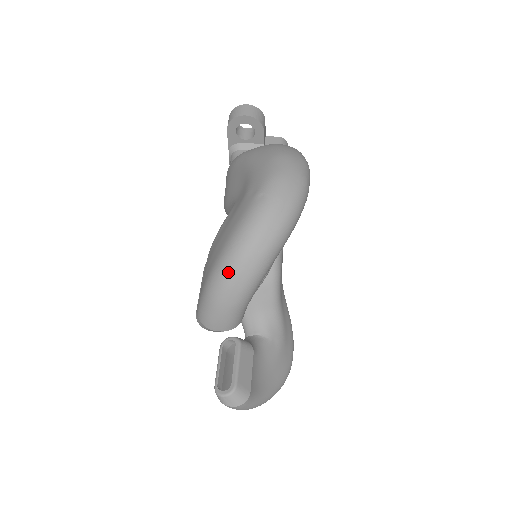
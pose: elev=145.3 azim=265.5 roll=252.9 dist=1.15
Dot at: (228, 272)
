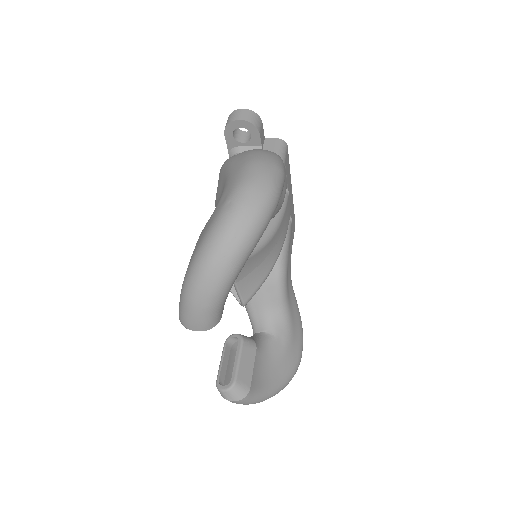
Dot at: (198, 276)
